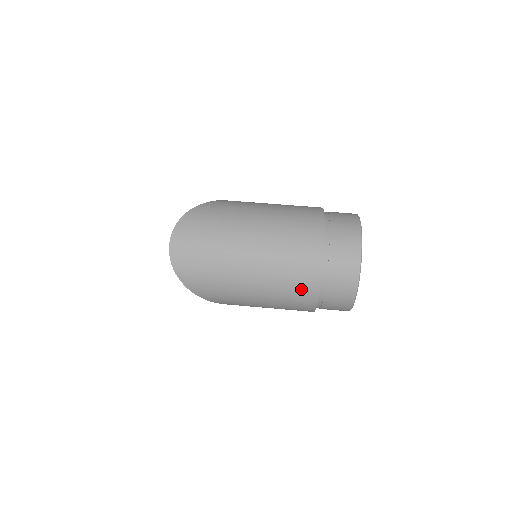
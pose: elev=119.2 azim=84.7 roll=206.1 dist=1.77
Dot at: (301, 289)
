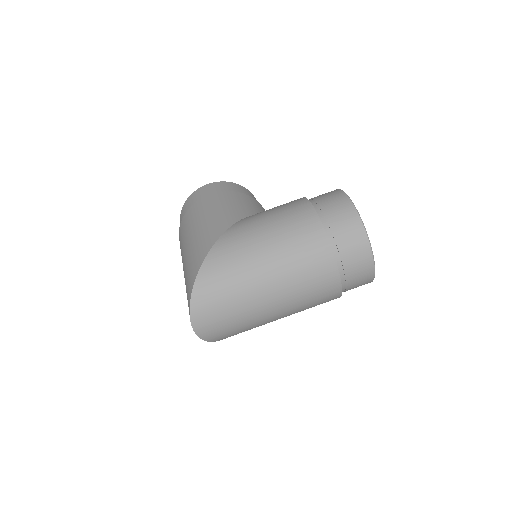
Dot at: occluded
